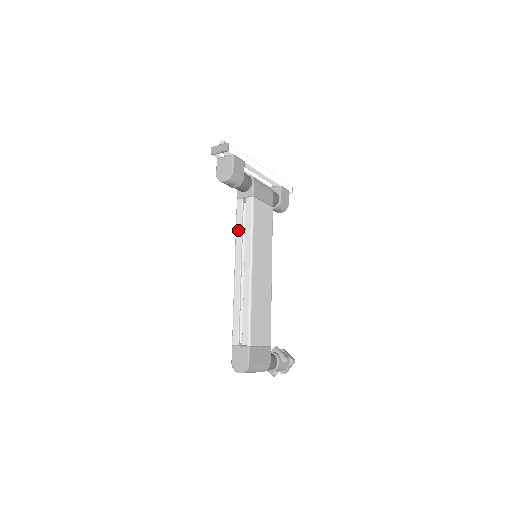
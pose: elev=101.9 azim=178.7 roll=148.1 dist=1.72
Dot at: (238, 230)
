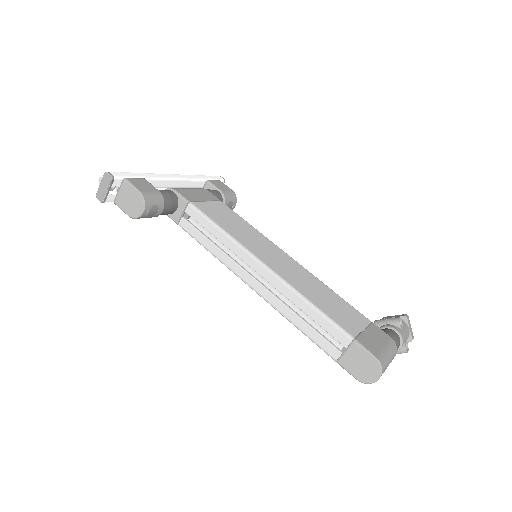
Dot at: (211, 249)
